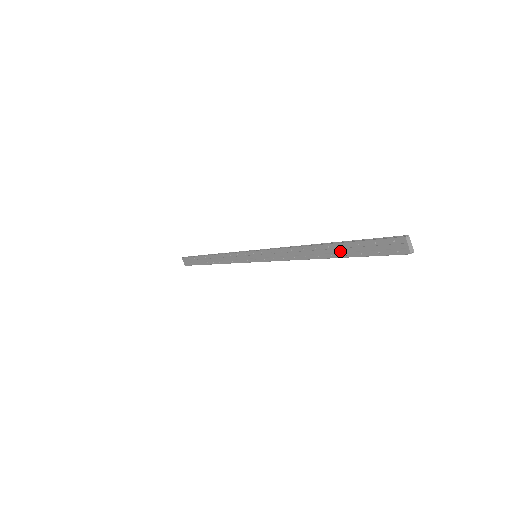
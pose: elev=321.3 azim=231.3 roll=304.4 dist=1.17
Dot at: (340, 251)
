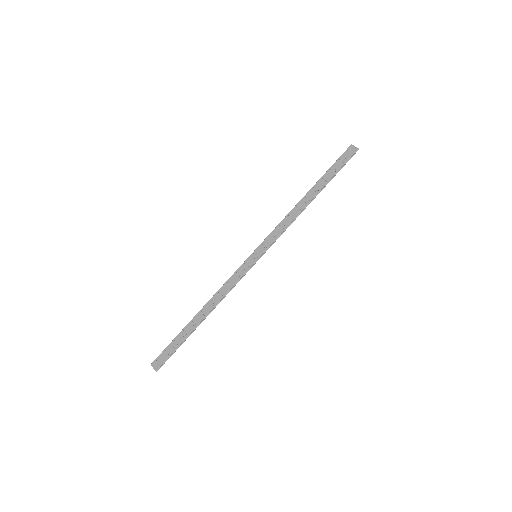
Dot at: (322, 183)
